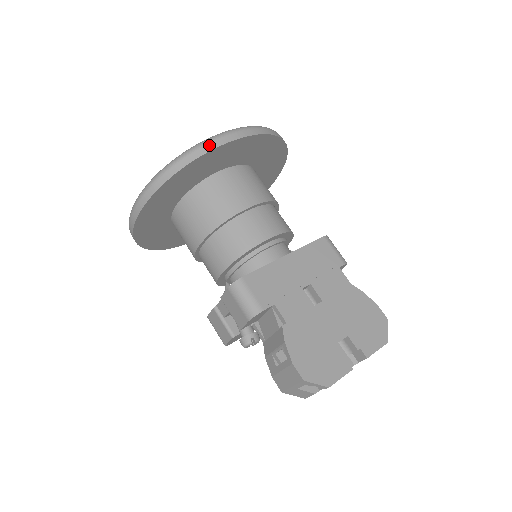
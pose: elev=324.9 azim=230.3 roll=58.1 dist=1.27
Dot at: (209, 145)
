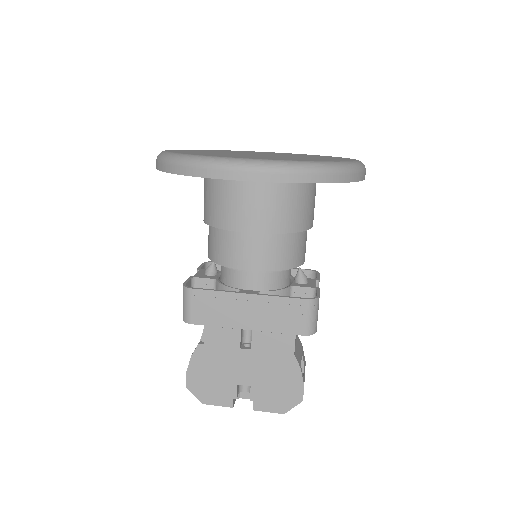
Dot at: (205, 170)
